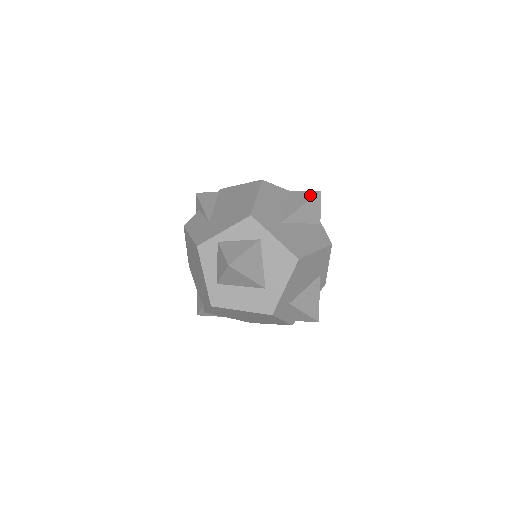
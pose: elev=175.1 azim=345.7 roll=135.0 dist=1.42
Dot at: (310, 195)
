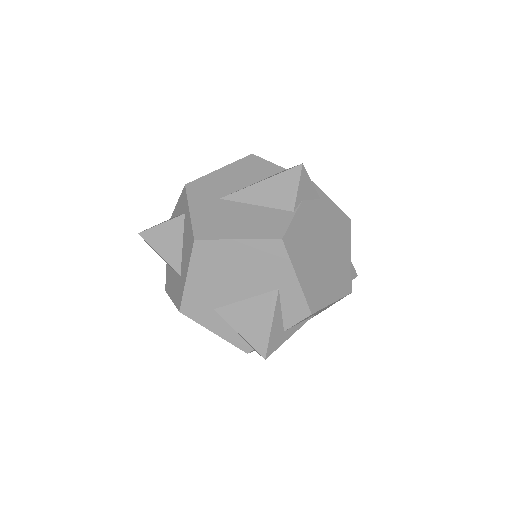
Dot at: occluded
